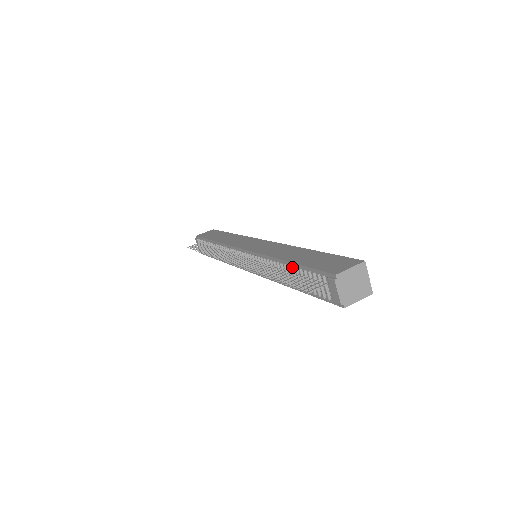
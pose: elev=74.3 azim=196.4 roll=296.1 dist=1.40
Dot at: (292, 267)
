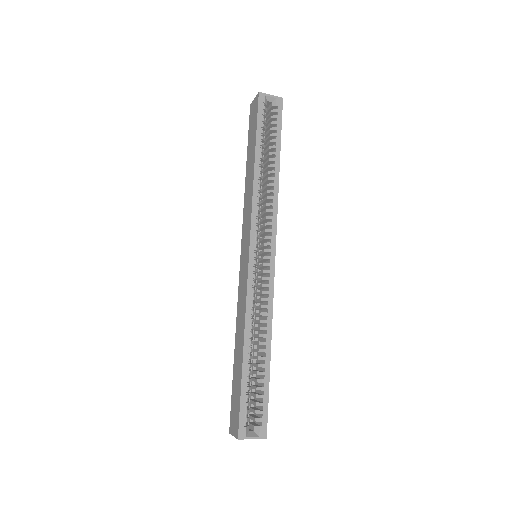
Dot at: occluded
